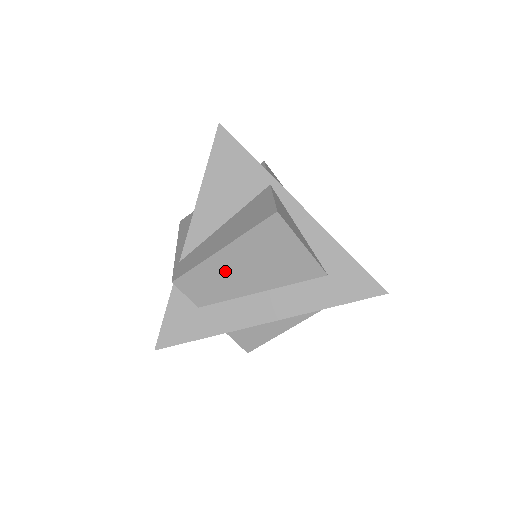
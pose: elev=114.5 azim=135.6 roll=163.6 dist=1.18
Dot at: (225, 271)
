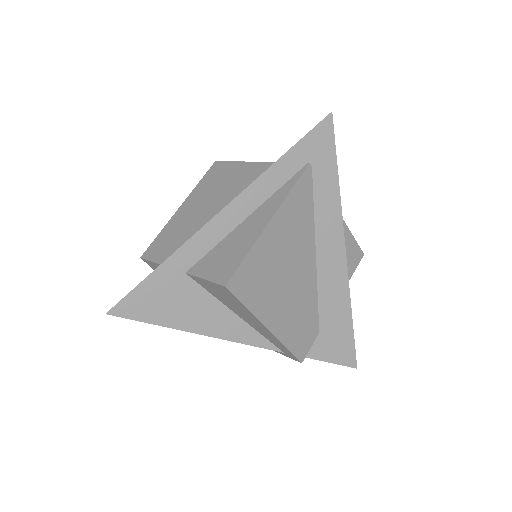
Dot at: (184, 221)
